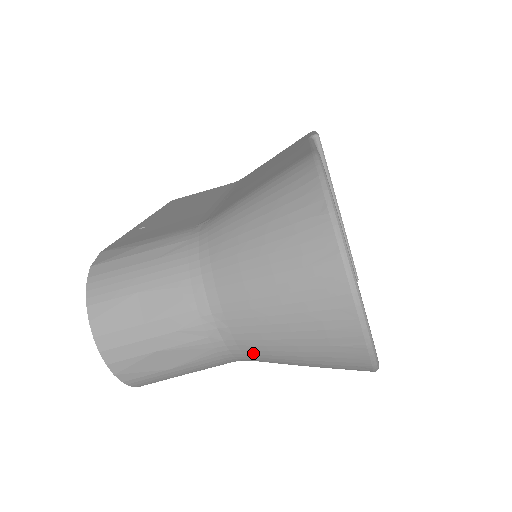
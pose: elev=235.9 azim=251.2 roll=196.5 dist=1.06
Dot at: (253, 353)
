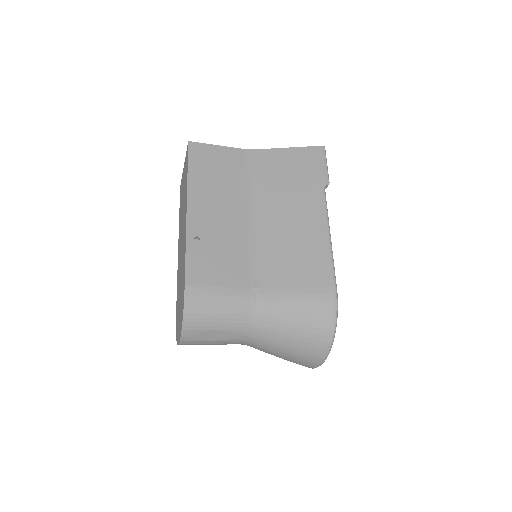
Dot at: occluded
